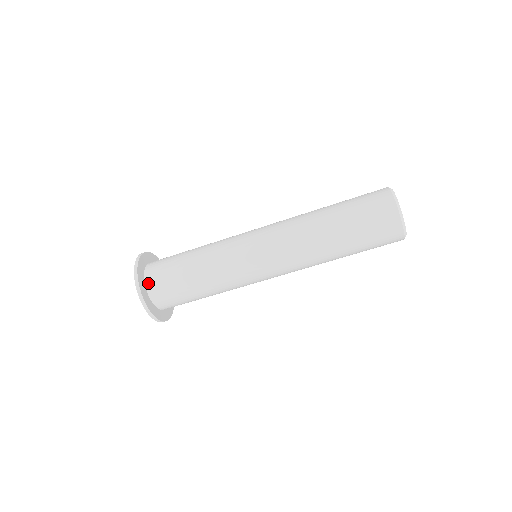
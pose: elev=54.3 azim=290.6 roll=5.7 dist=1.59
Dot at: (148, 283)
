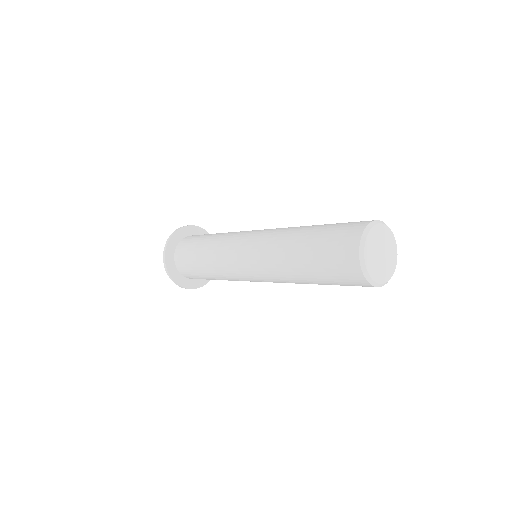
Dot at: (180, 271)
